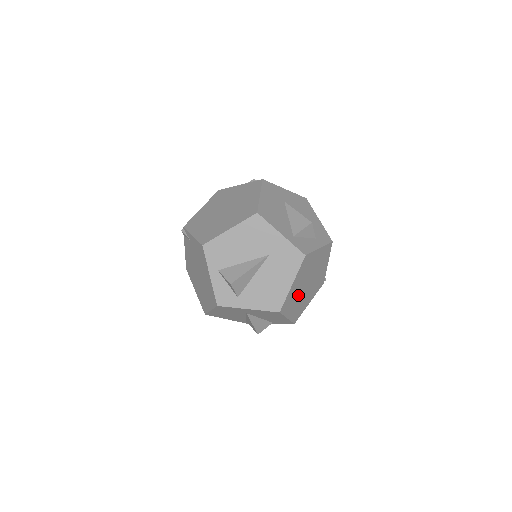
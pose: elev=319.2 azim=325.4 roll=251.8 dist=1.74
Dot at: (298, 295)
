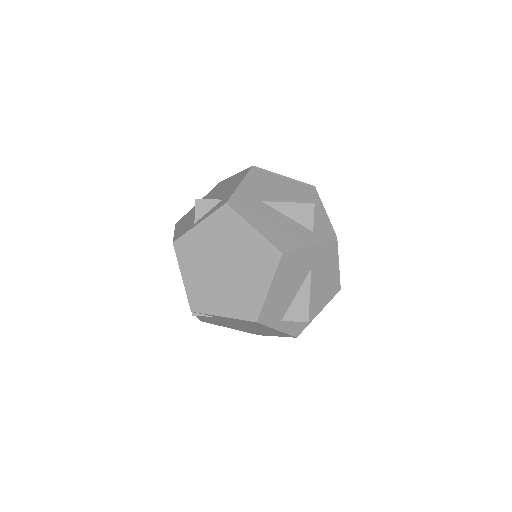
Dot at: occluded
